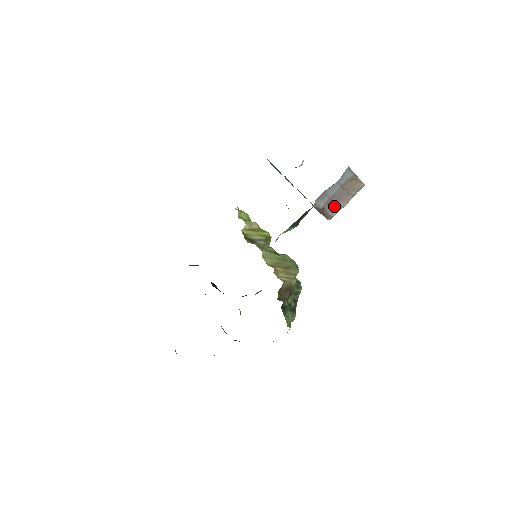
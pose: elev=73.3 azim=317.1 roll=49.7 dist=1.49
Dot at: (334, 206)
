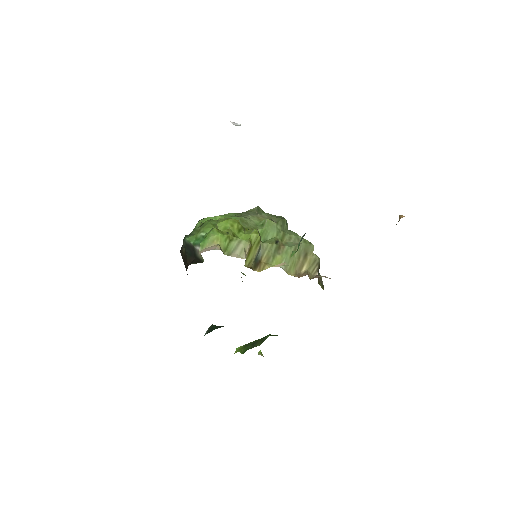
Dot at: occluded
